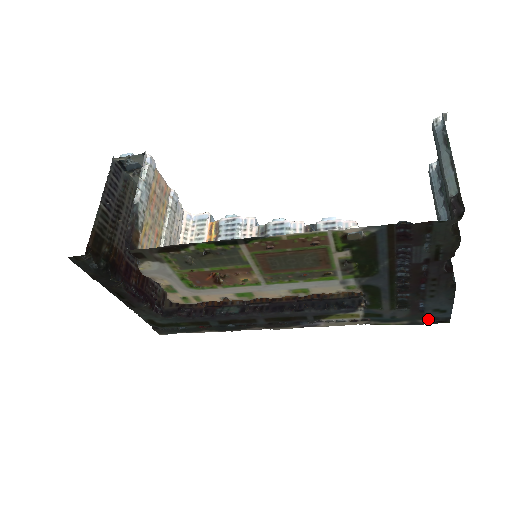
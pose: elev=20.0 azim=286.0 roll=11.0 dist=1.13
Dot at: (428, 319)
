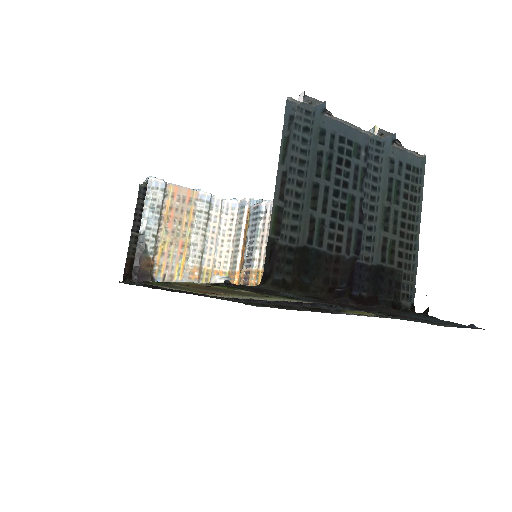
Dot at: occluded
